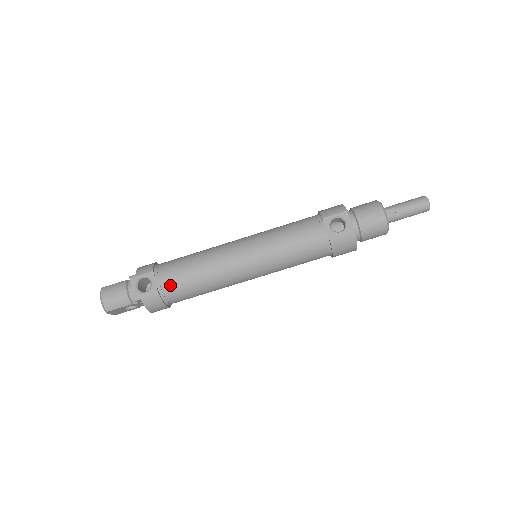
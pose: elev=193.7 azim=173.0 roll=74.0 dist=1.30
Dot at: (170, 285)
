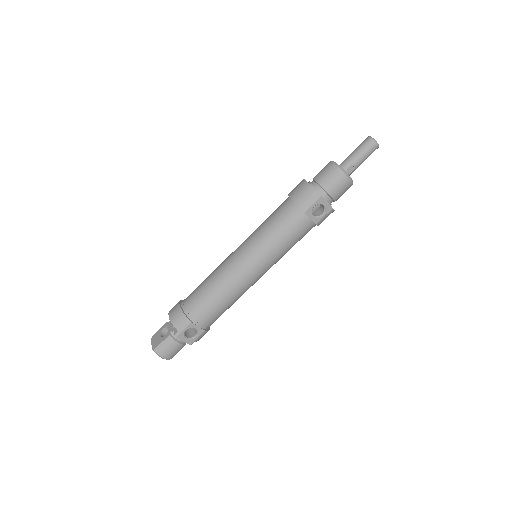
Dot at: (211, 321)
